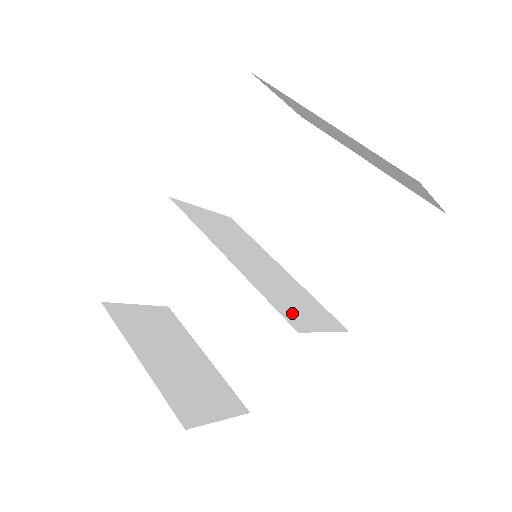
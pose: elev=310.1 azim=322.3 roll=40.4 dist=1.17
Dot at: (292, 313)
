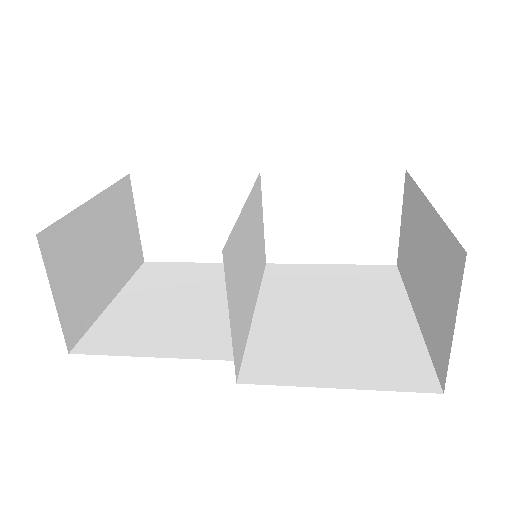
Dot at: (232, 265)
